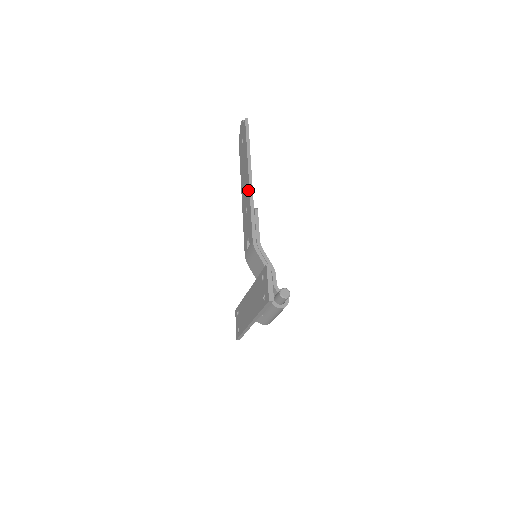
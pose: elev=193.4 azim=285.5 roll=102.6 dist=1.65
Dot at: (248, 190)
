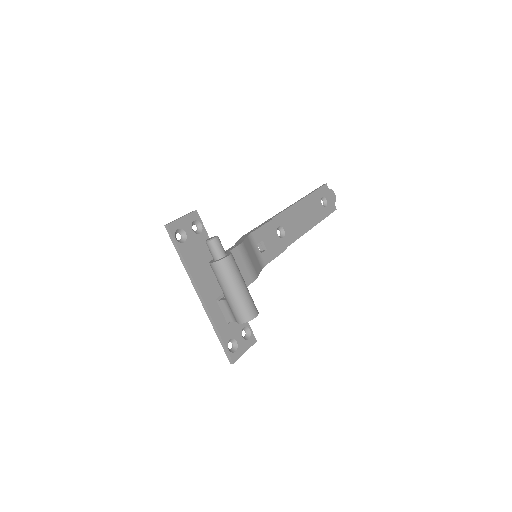
Dot at: occluded
